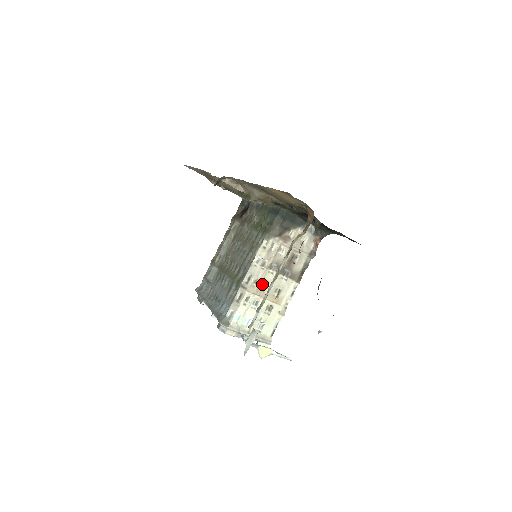
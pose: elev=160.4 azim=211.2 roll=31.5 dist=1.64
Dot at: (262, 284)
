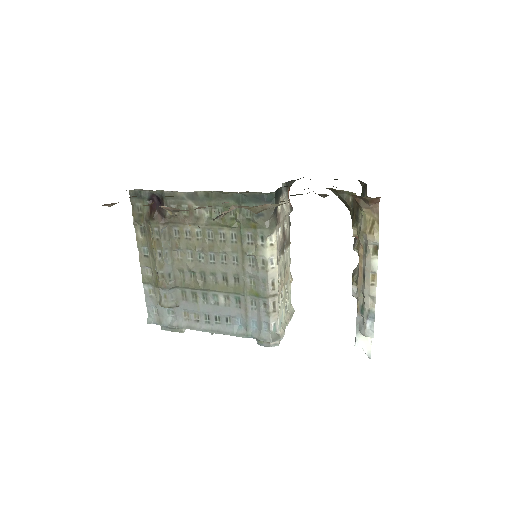
Dot at: occluded
